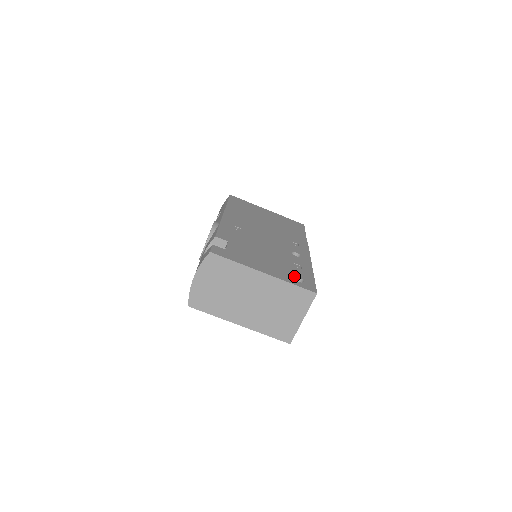
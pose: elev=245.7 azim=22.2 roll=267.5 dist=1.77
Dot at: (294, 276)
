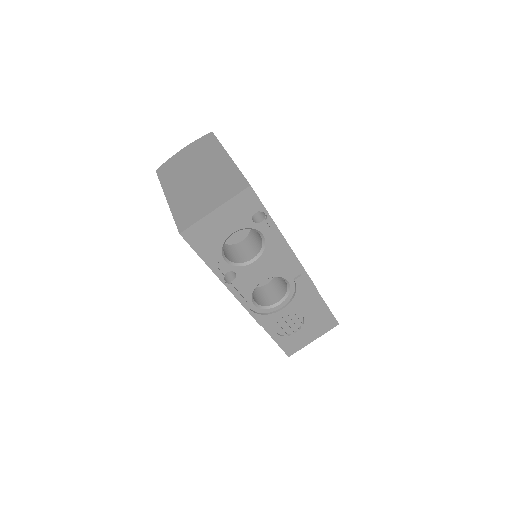
Dot at: occluded
